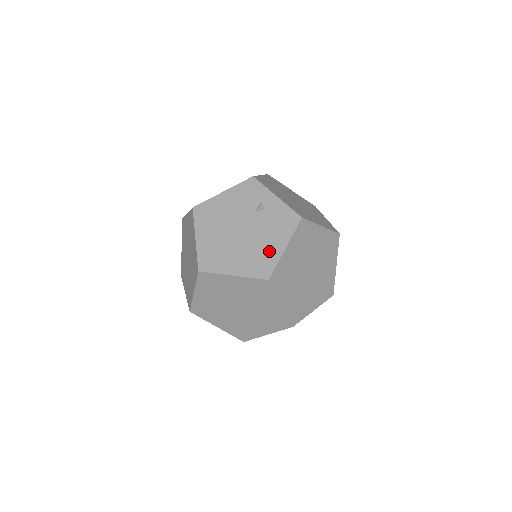
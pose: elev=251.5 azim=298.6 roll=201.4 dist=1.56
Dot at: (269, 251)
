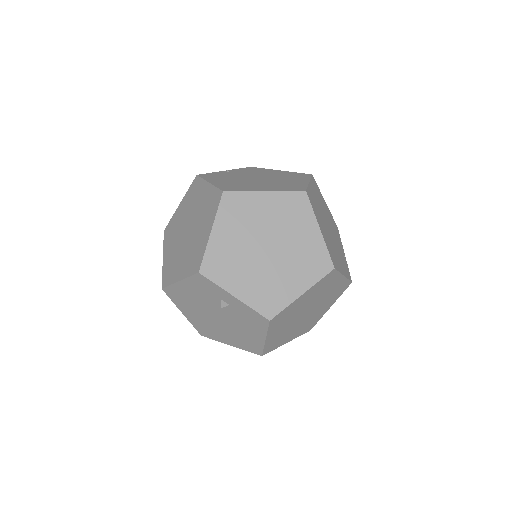
Dot at: (251, 338)
